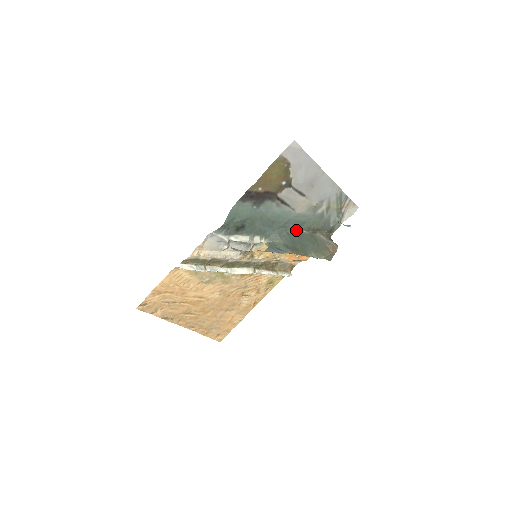
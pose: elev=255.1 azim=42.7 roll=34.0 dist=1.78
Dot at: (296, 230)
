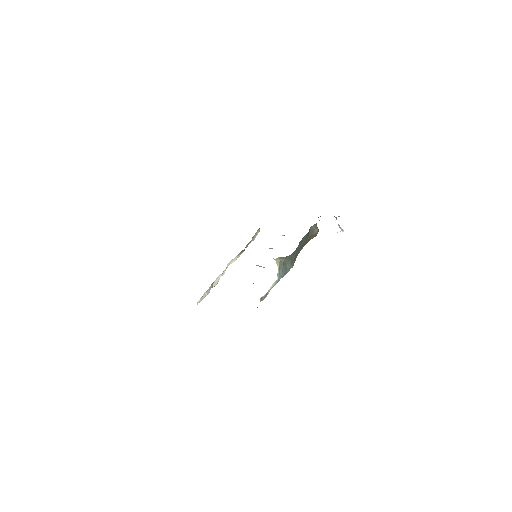
Dot at: occluded
